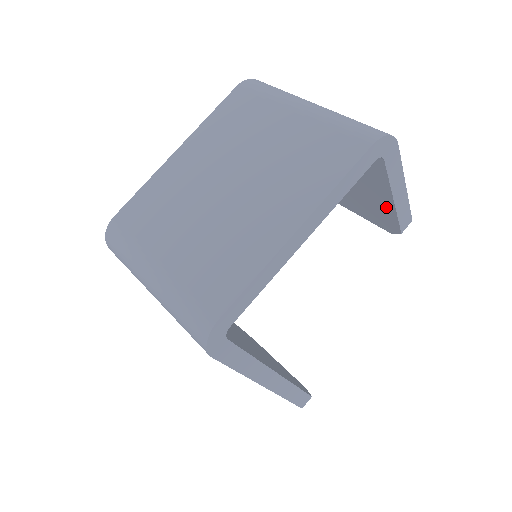
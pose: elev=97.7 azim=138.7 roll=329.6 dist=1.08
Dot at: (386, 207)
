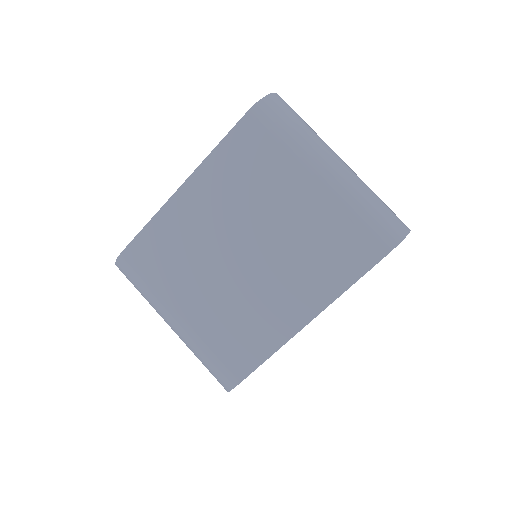
Dot at: occluded
